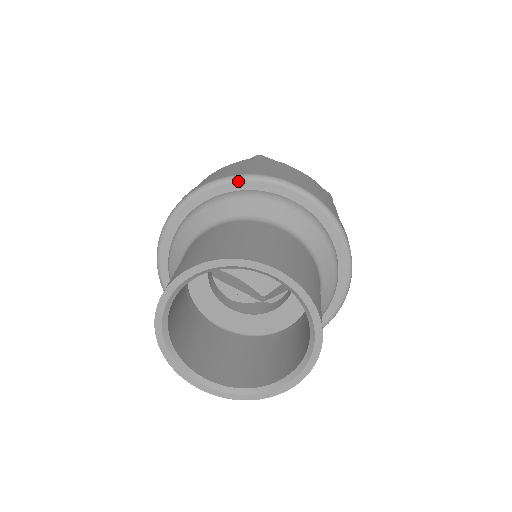
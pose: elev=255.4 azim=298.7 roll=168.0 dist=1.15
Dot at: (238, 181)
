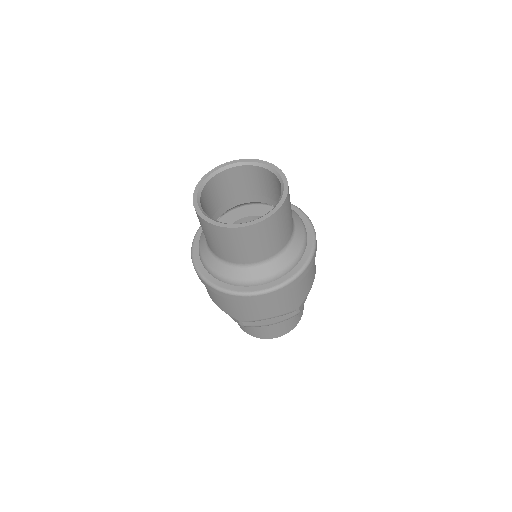
Dot at: occluded
